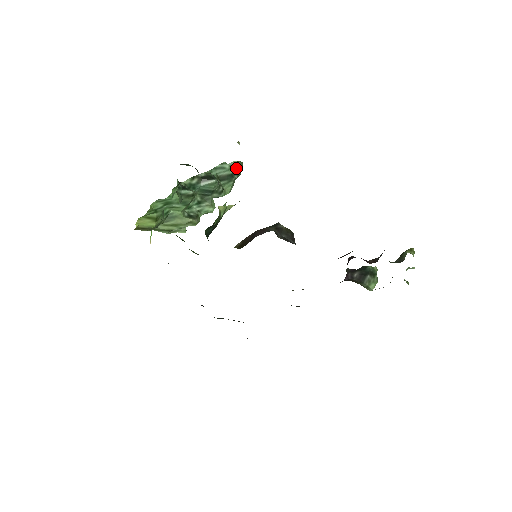
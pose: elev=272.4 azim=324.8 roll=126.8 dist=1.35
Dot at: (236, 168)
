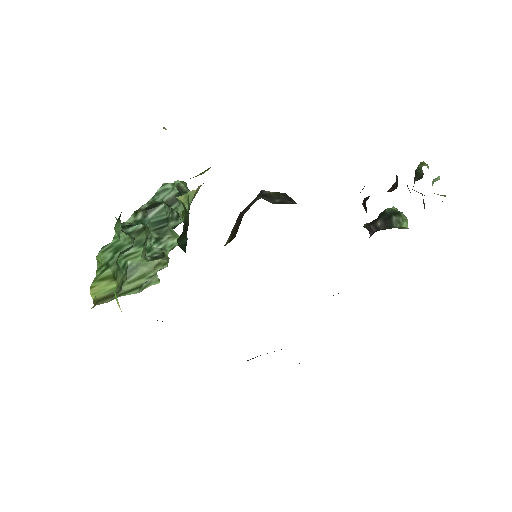
Dot at: (181, 187)
